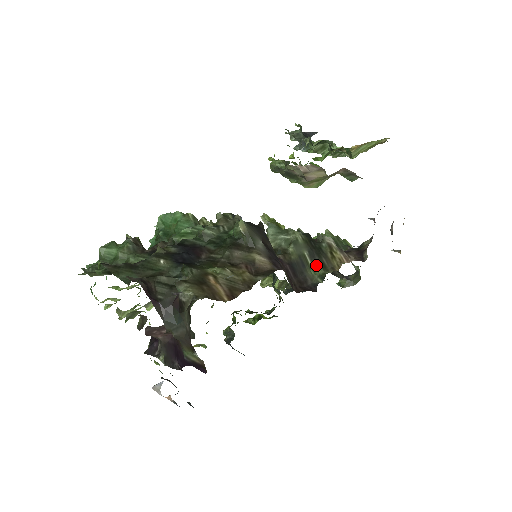
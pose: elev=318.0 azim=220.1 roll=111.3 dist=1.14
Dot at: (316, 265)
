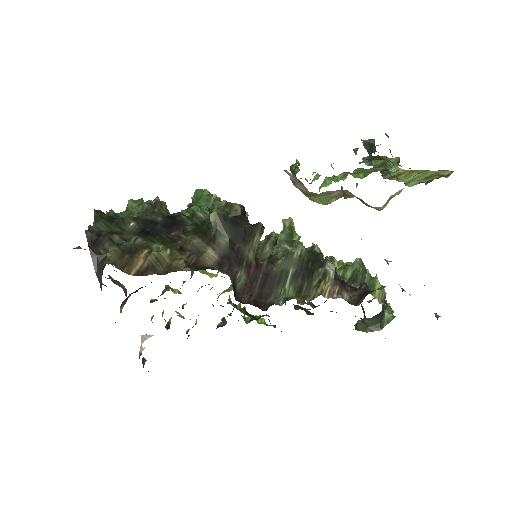
Dot at: (292, 286)
